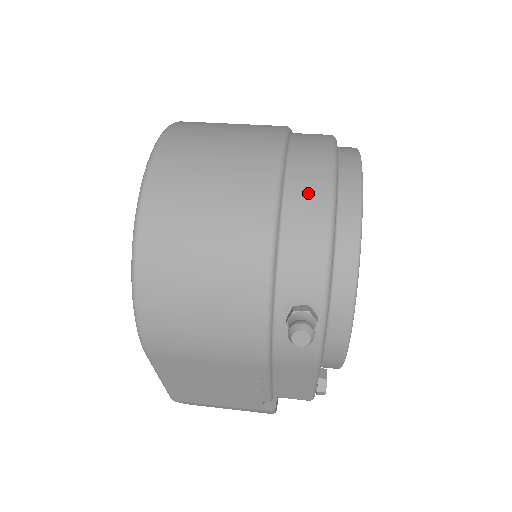
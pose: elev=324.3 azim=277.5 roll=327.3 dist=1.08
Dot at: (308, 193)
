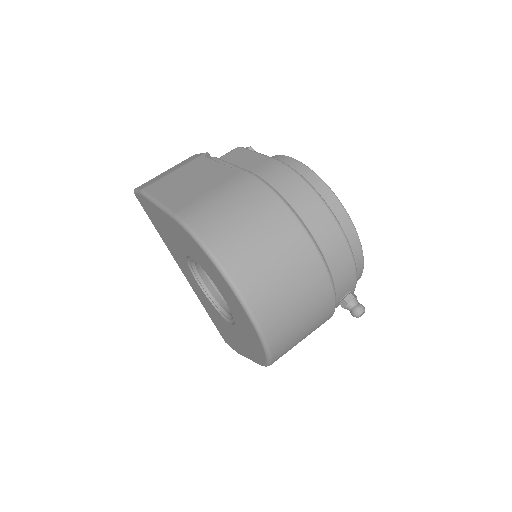
Dot at: (335, 247)
